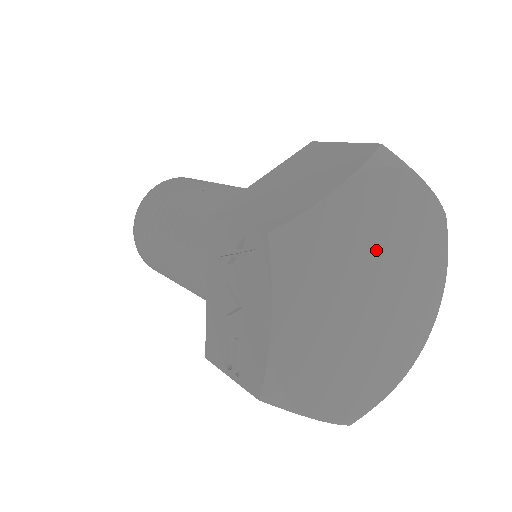
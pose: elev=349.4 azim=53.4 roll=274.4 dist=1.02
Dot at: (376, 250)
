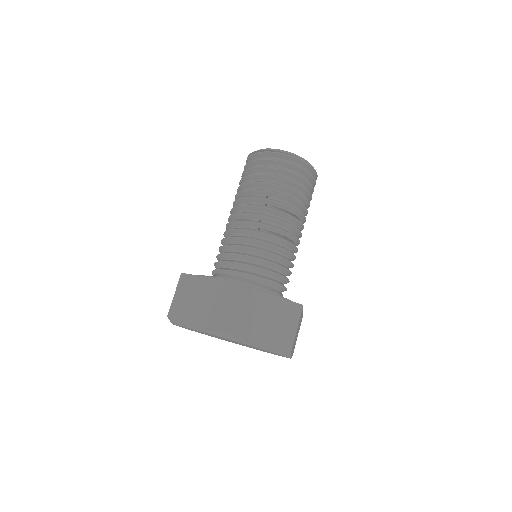
Dot at: occluded
